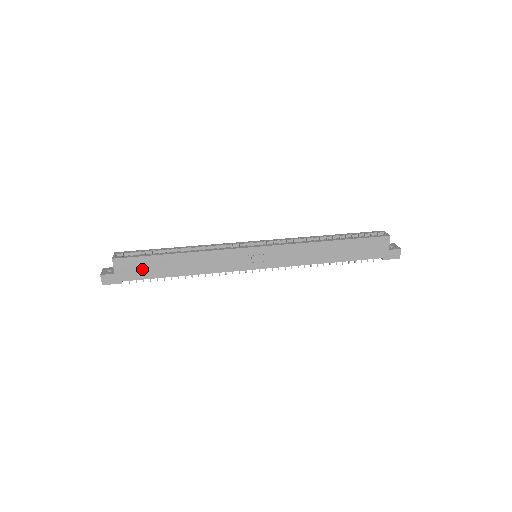
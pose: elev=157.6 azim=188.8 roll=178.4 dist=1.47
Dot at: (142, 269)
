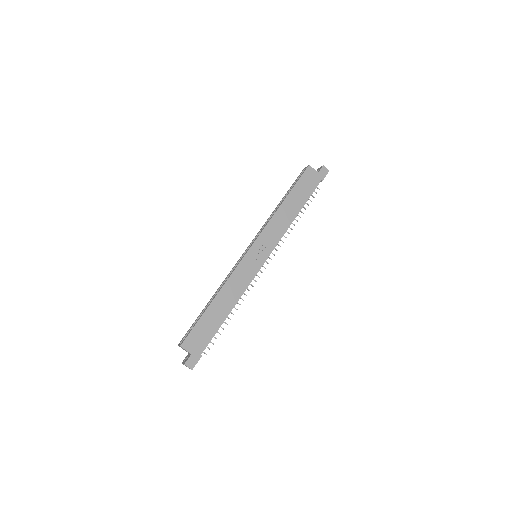
Dot at: (203, 333)
